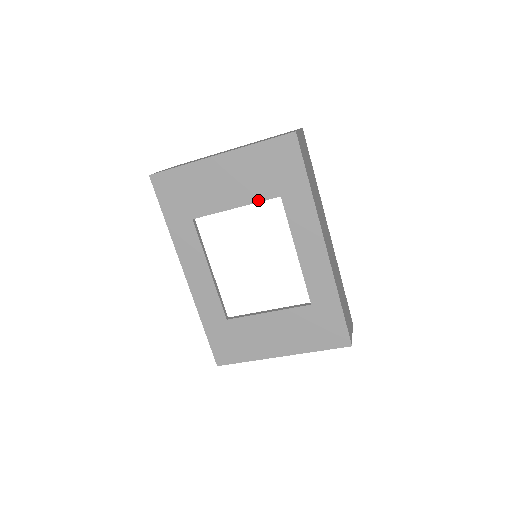
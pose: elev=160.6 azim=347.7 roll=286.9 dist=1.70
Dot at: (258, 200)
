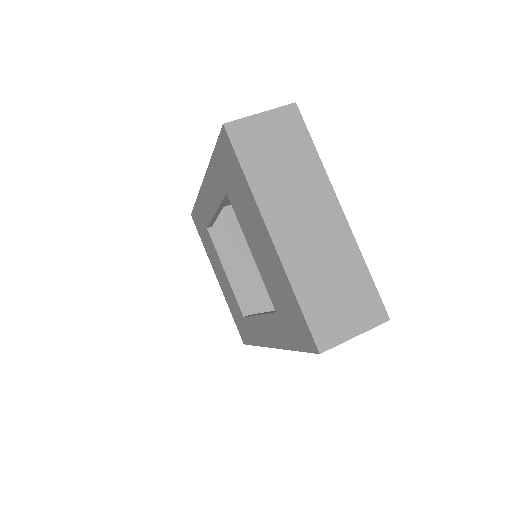
Dot at: (265, 283)
